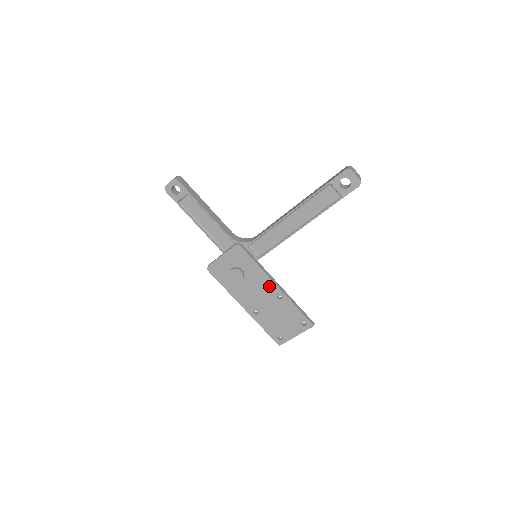
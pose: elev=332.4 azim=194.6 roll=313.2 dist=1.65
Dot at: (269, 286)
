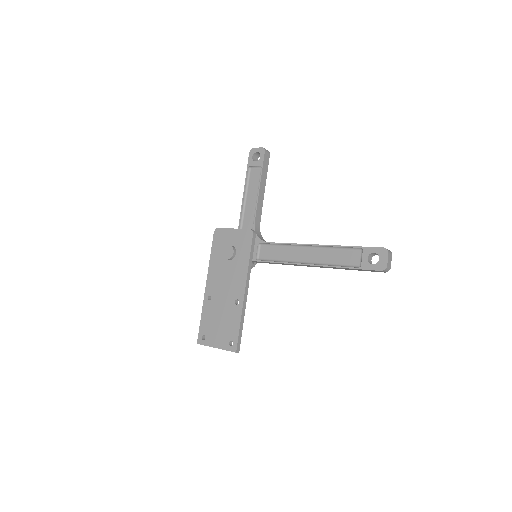
Dot at: (240, 285)
